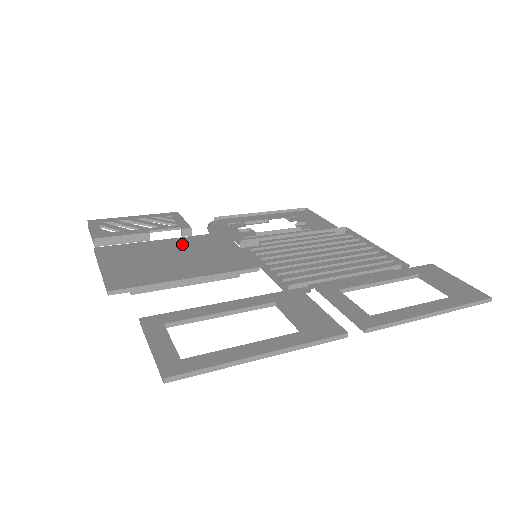
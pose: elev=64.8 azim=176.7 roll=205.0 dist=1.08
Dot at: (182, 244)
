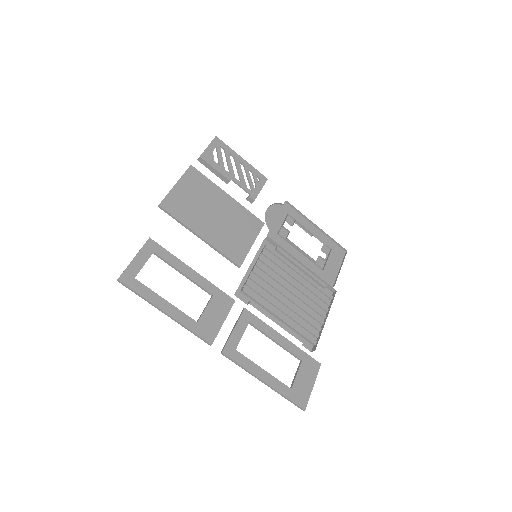
Dot at: (232, 209)
